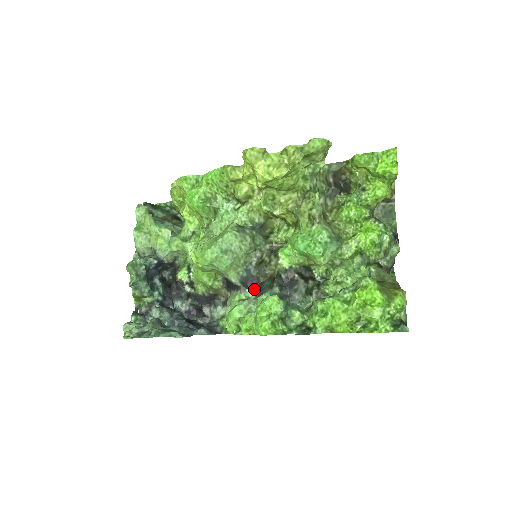
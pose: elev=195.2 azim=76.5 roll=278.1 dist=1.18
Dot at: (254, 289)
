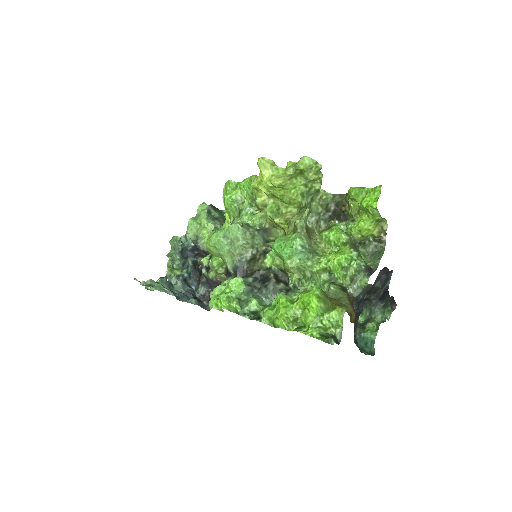
Dot at: occluded
